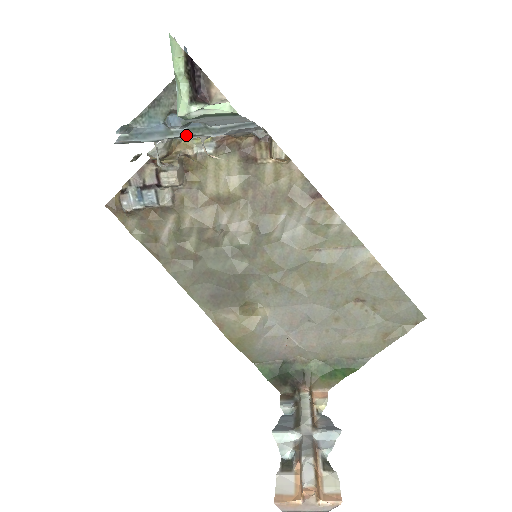
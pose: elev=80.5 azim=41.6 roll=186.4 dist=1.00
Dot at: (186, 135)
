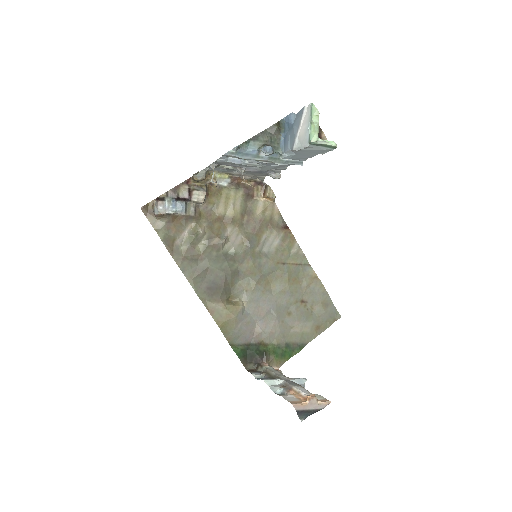
Dot at: (266, 160)
